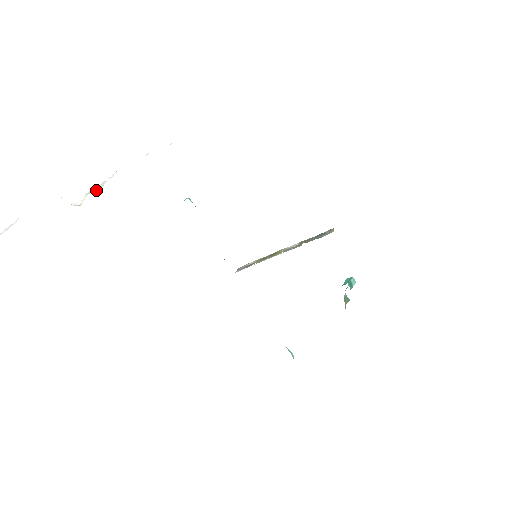
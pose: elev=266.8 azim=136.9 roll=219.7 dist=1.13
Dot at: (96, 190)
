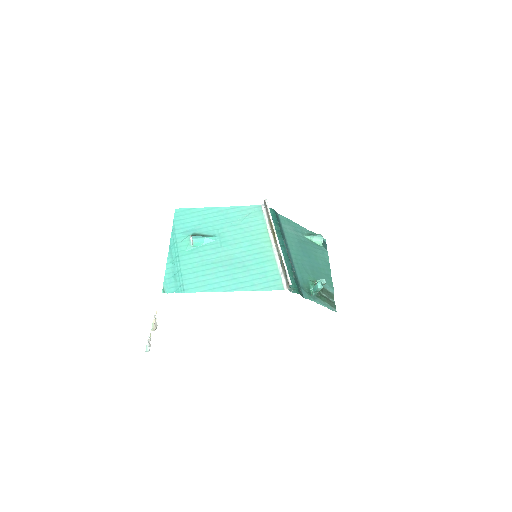
Dot at: (156, 324)
